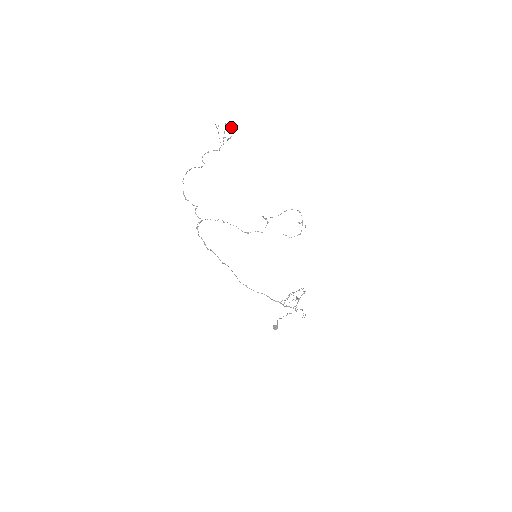
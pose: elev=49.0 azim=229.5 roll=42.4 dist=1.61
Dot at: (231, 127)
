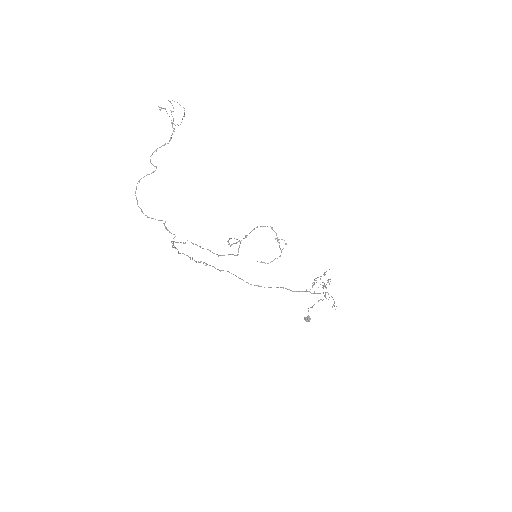
Dot at: occluded
